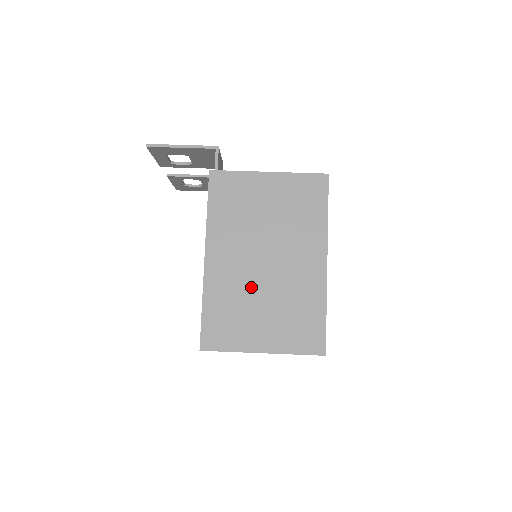
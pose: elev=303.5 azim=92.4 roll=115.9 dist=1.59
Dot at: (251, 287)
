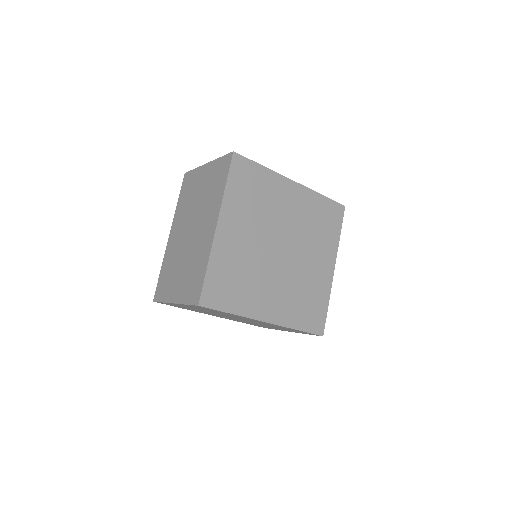
Dot at: occluded
